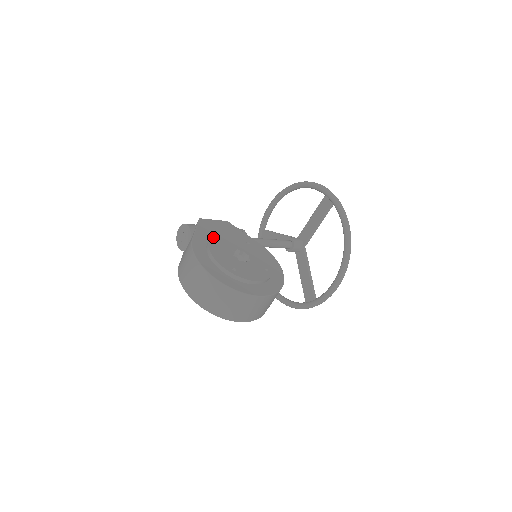
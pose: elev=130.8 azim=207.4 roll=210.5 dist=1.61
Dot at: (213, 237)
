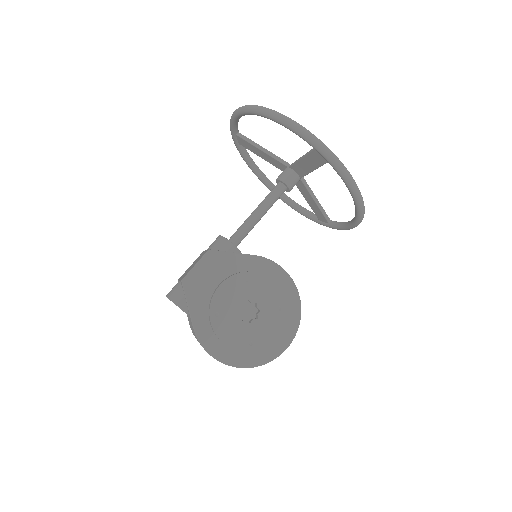
Dot at: (211, 311)
